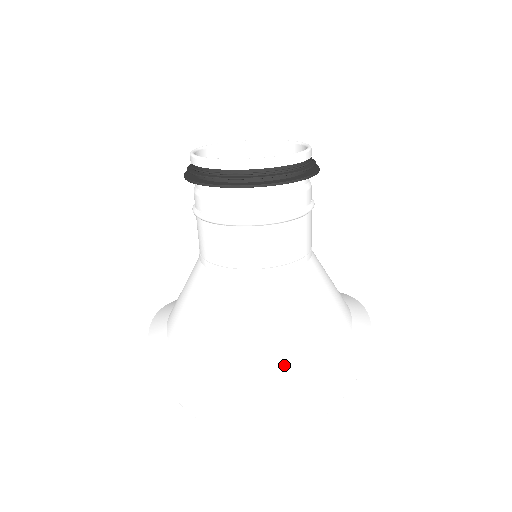
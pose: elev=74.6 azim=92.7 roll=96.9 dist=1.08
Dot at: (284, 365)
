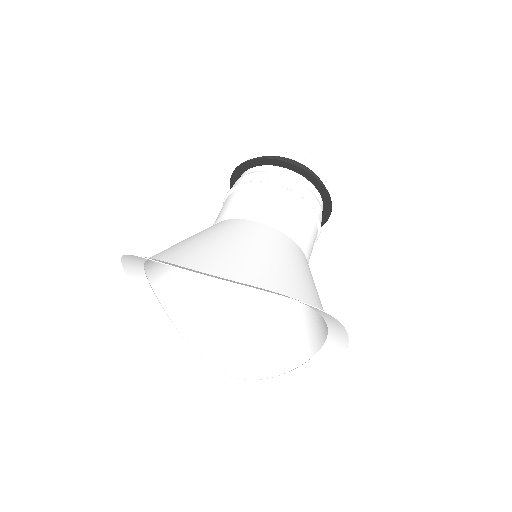
Dot at: (250, 261)
